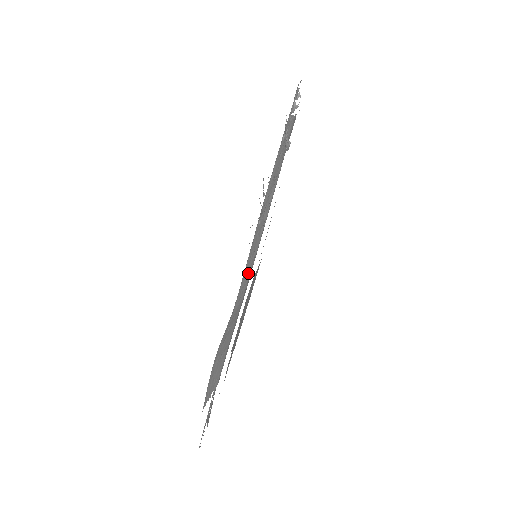
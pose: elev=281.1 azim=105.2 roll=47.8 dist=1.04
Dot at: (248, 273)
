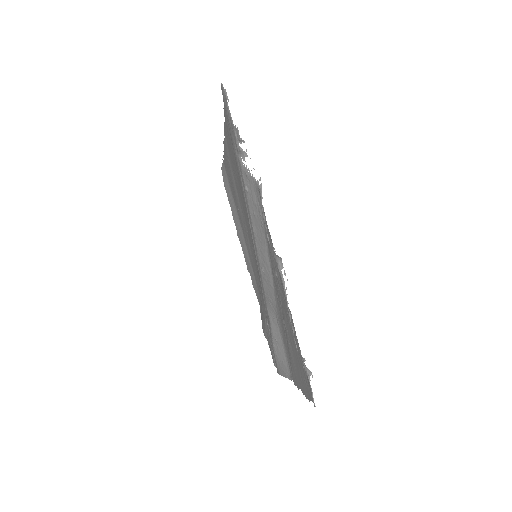
Dot at: (272, 307)
